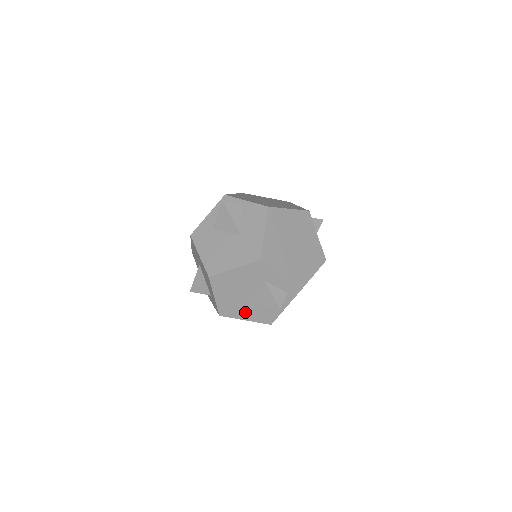
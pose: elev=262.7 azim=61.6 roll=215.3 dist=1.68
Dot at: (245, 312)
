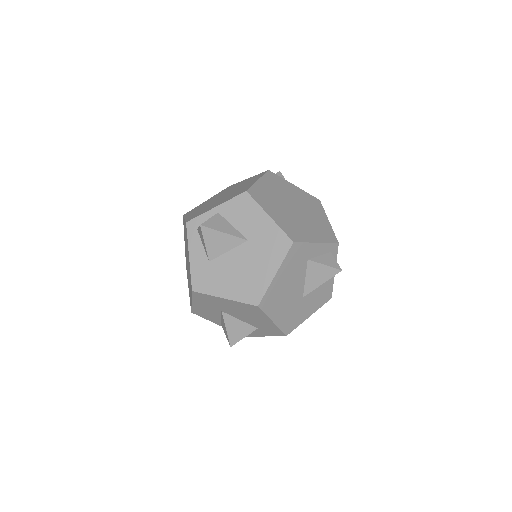
Dot at: (305, 309)
